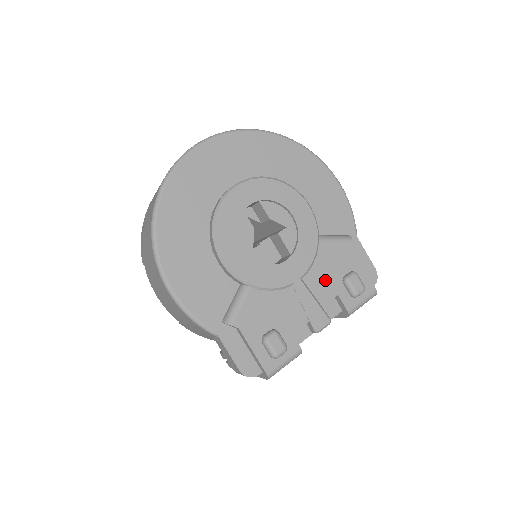
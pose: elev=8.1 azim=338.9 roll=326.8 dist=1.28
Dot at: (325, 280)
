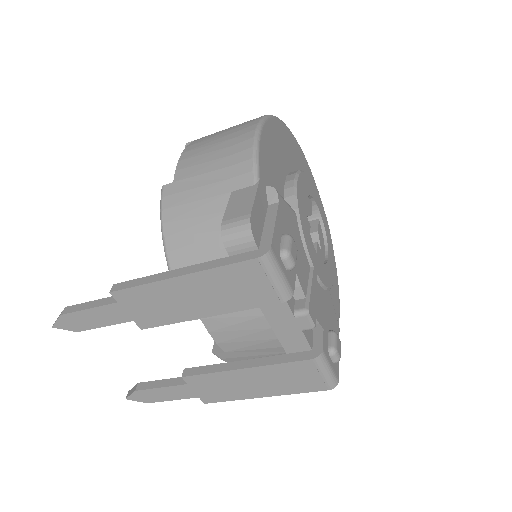
Dot at: (323, 308)
